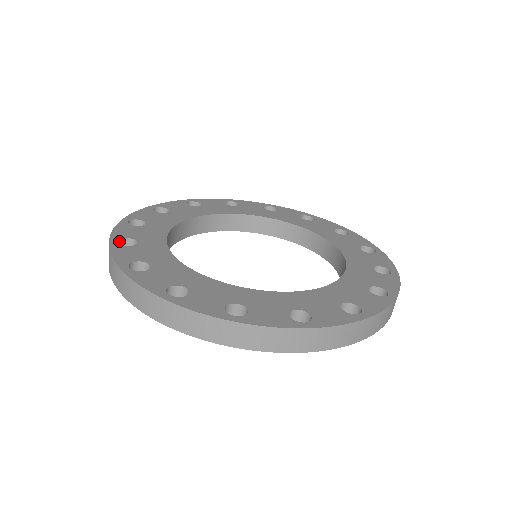
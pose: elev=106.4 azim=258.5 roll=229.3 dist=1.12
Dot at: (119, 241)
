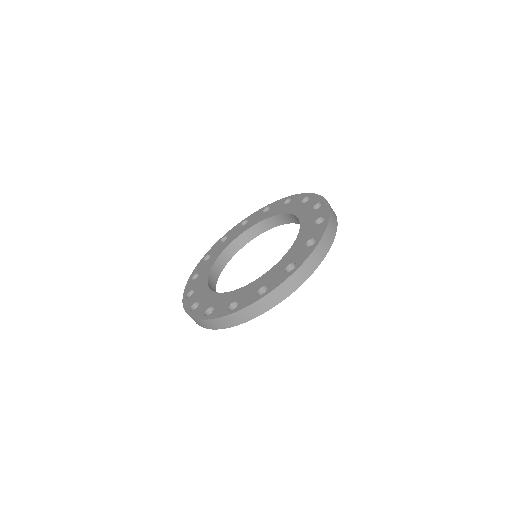
Dot at: (191, 309)
